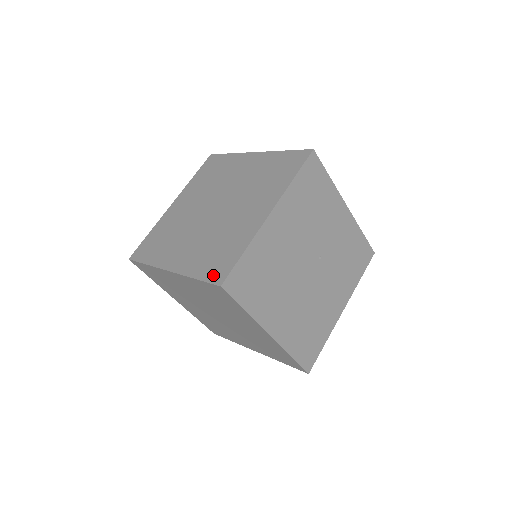
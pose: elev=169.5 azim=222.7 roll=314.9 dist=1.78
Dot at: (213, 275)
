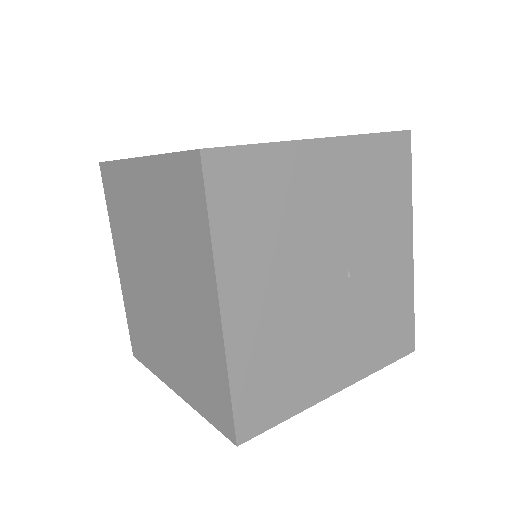
Dot at: occluded
